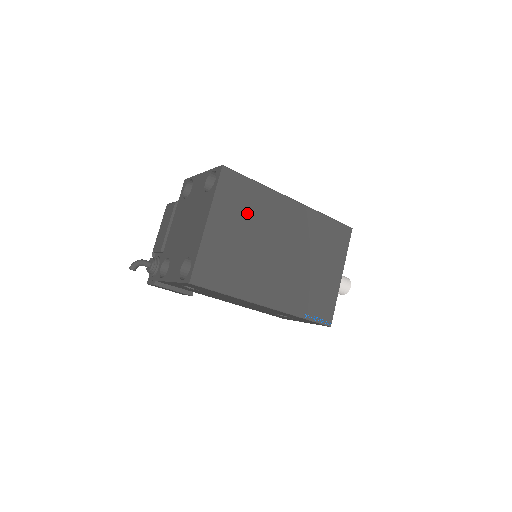
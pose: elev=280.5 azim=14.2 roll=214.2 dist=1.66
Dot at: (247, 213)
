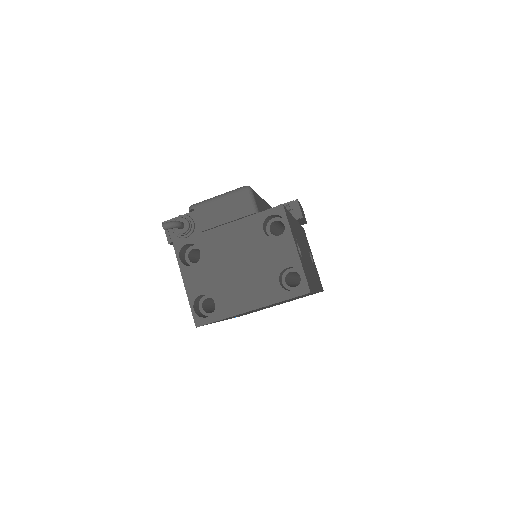
Dot at: occluded
